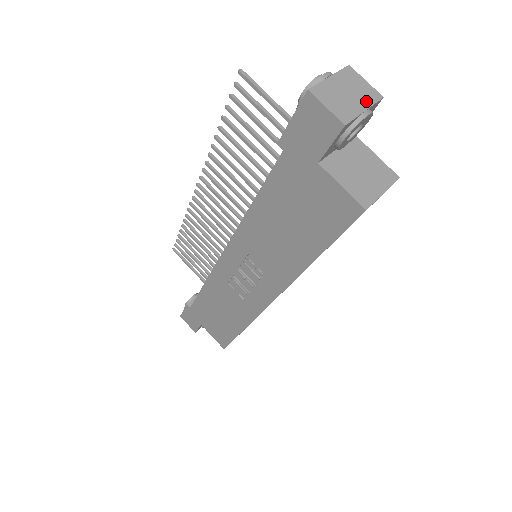
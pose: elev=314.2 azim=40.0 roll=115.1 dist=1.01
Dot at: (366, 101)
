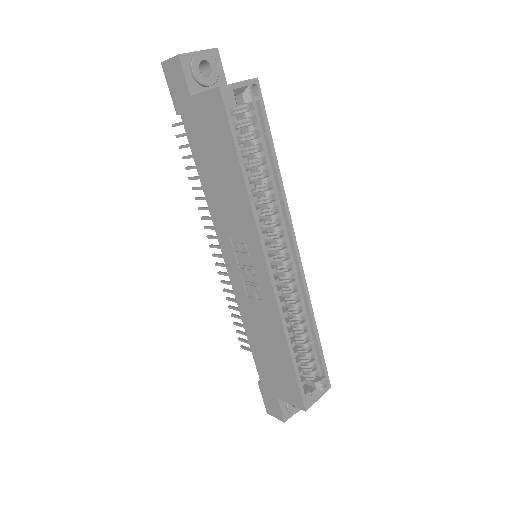
Dot at: (202, 51)
